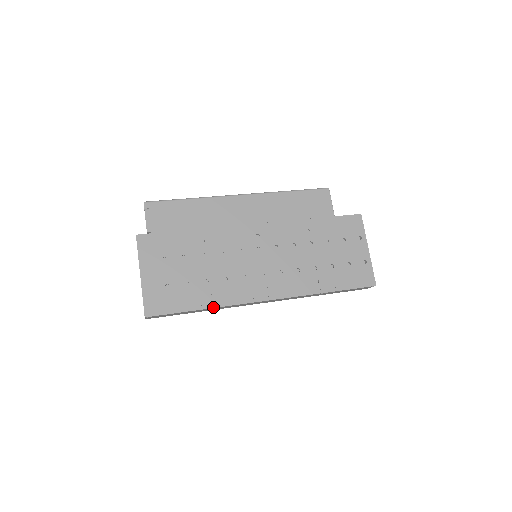
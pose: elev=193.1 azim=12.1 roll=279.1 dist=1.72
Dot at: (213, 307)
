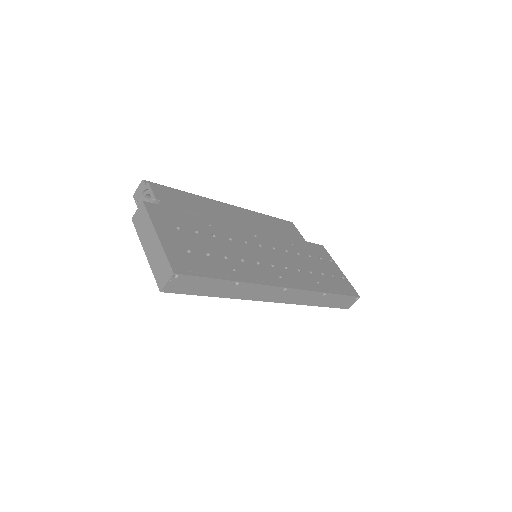
Dot at: (240, 281)
